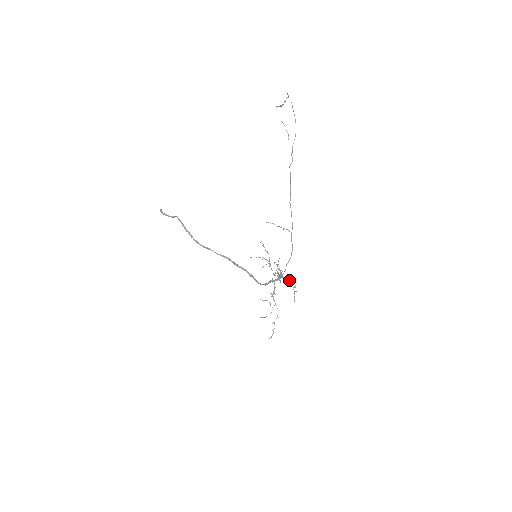
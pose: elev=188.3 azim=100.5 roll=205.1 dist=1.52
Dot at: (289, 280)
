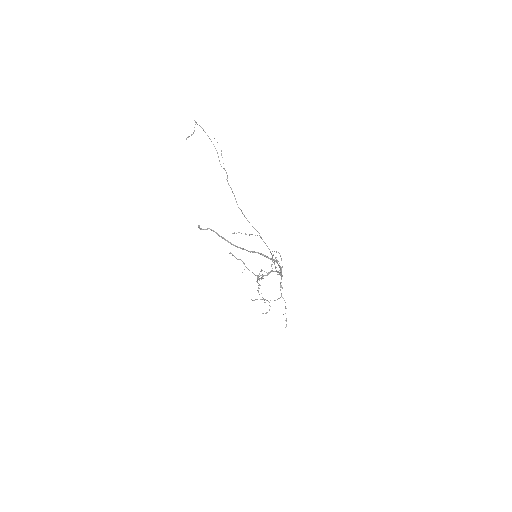
Dot at: (258, 283)
